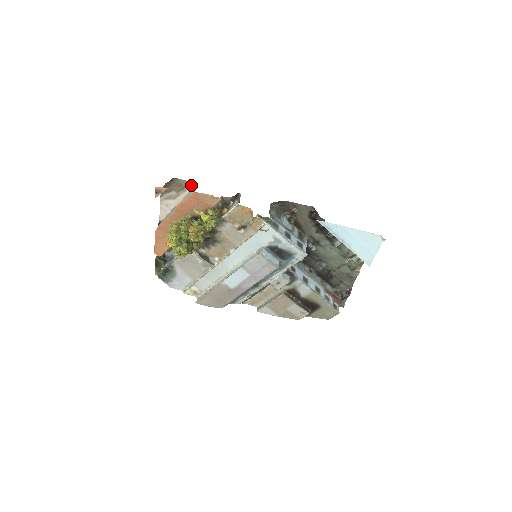
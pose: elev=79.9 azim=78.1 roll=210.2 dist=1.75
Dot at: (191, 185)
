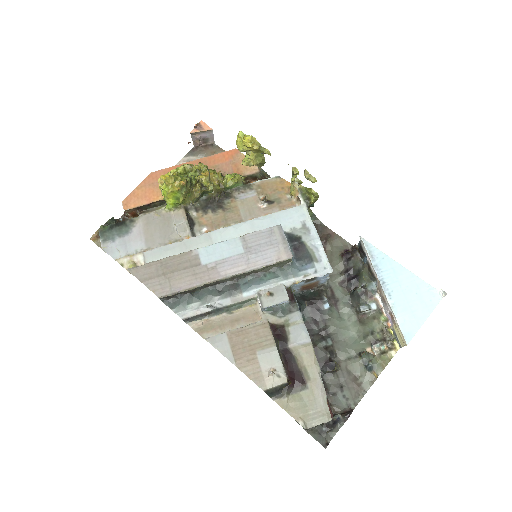
Dot at: occluded
